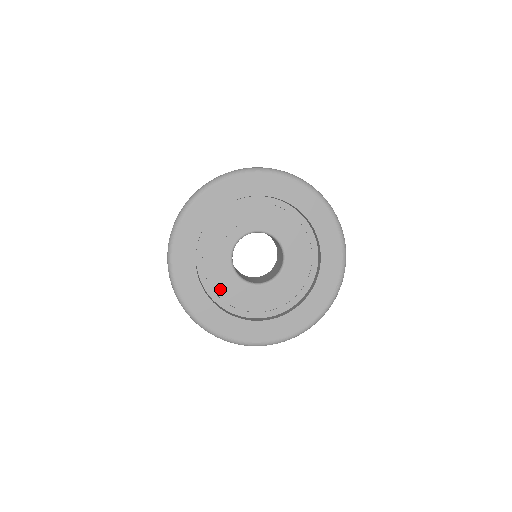
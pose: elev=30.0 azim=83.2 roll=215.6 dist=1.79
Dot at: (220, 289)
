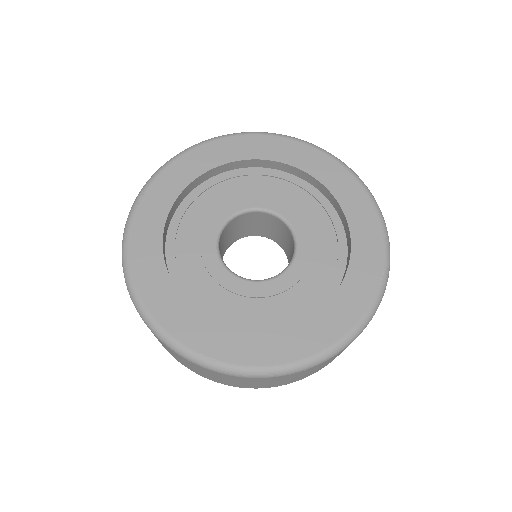
Dot at: (200, 289)
